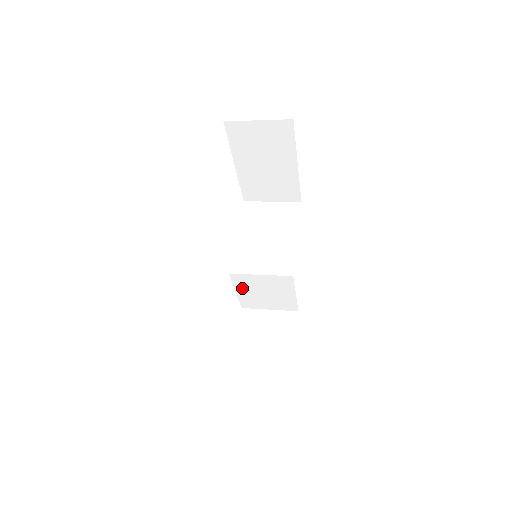
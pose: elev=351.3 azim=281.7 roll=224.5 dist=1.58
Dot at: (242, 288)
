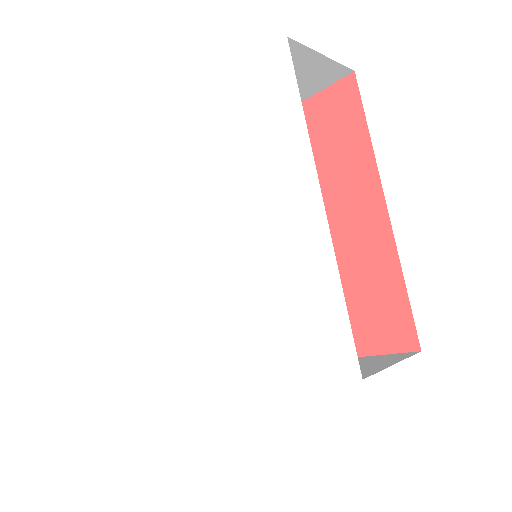
Dot at: occluded
